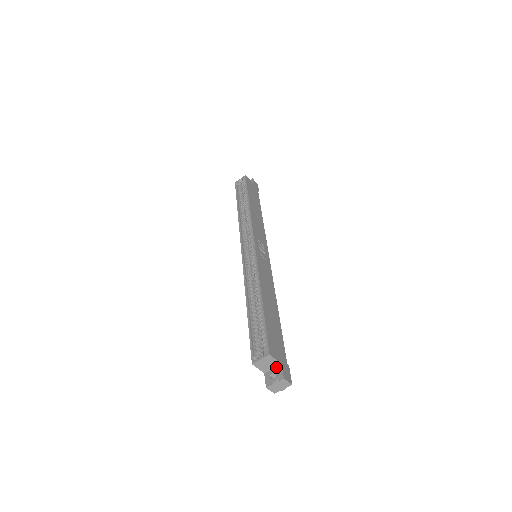
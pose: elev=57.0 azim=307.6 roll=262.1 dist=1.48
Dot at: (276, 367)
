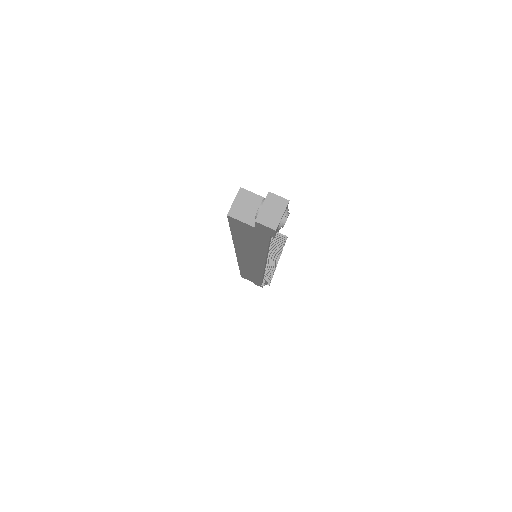
Dot at: occluded
